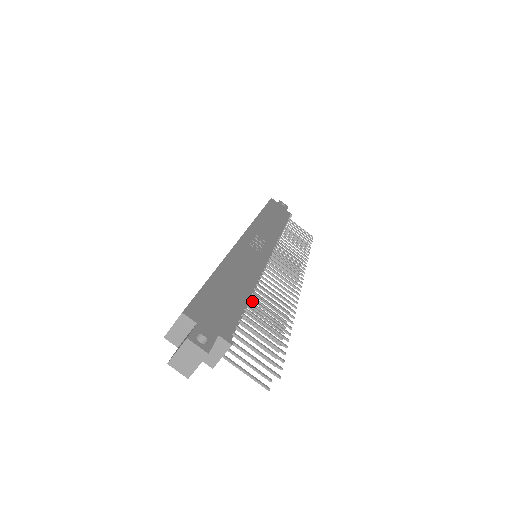
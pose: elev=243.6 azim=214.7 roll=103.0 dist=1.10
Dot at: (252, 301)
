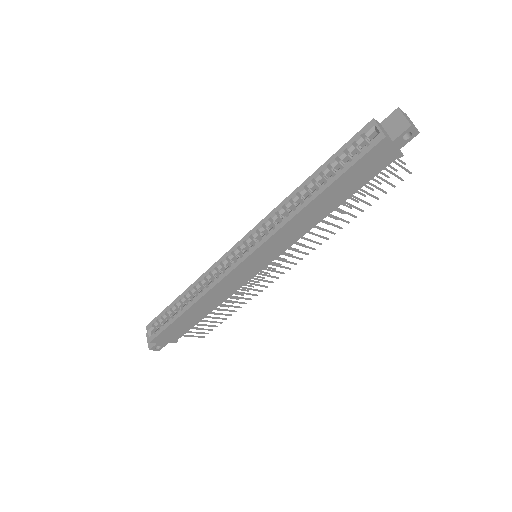
Dot at: occluded
